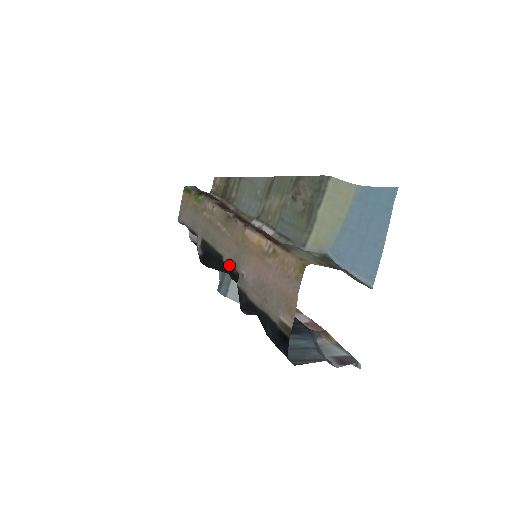
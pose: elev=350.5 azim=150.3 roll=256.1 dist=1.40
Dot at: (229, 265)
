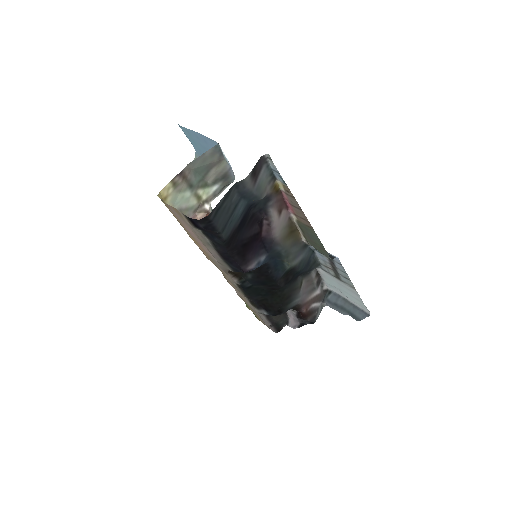
Dot at: (244, 280)
